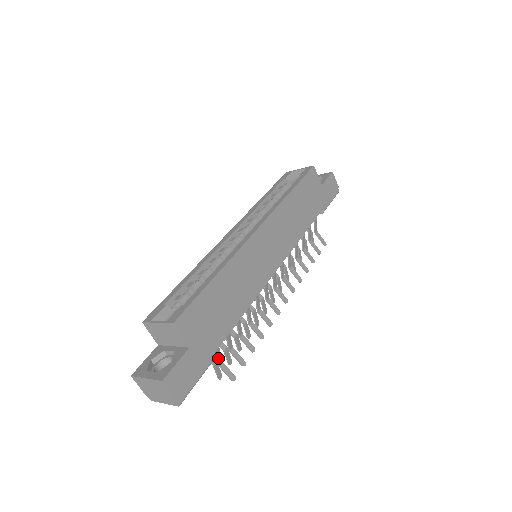
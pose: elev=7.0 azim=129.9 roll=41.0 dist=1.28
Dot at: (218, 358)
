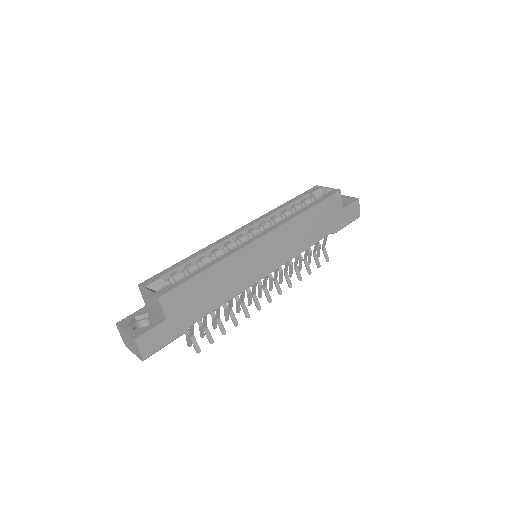
Dot at: (190, 332)
